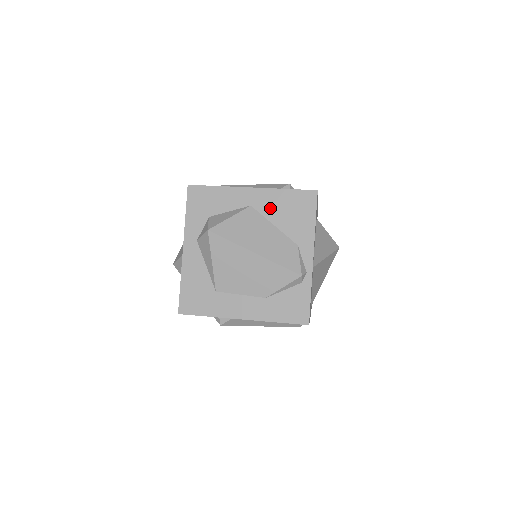
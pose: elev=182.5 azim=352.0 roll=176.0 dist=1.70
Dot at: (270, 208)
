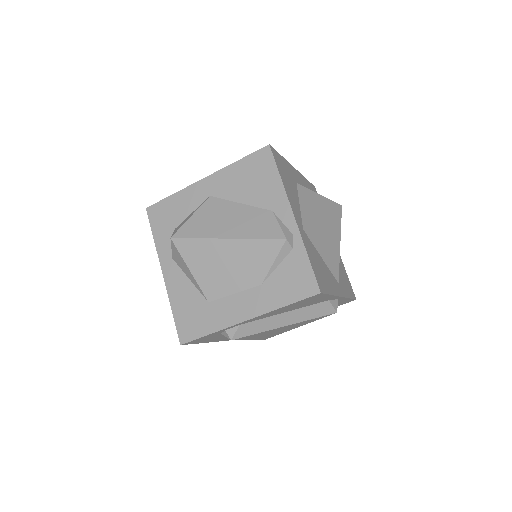
Dot at: (229, 188)
